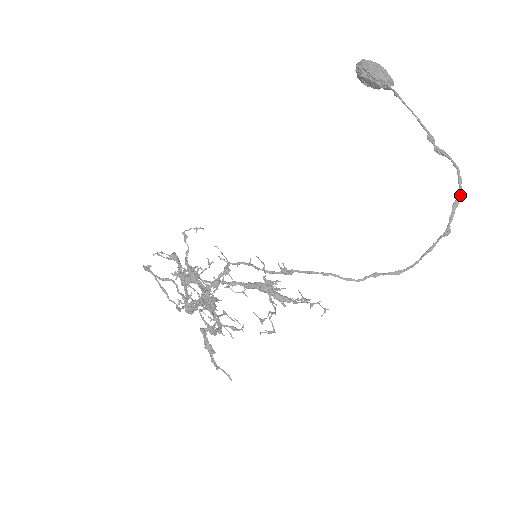
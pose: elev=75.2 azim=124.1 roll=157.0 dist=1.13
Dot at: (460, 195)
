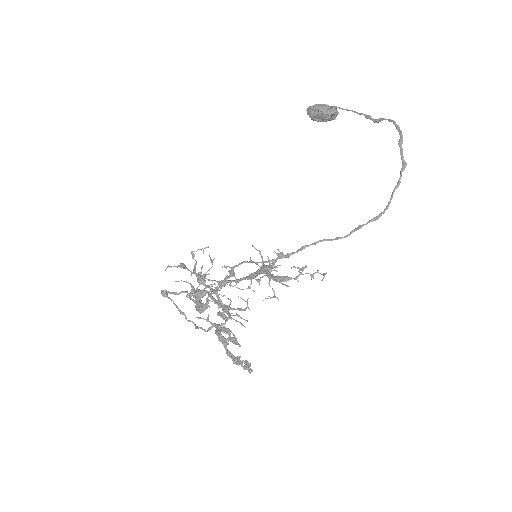
Dot at: (401, 135)
